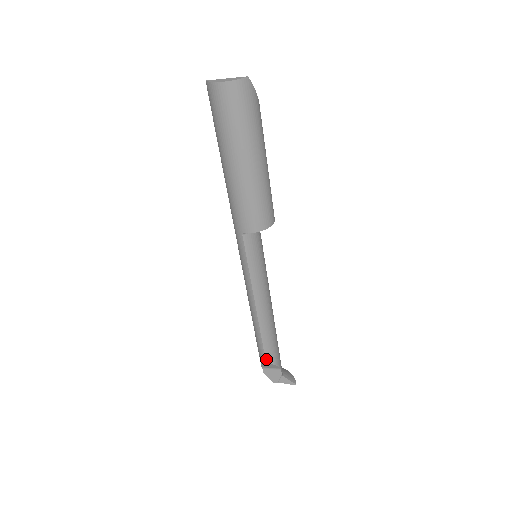
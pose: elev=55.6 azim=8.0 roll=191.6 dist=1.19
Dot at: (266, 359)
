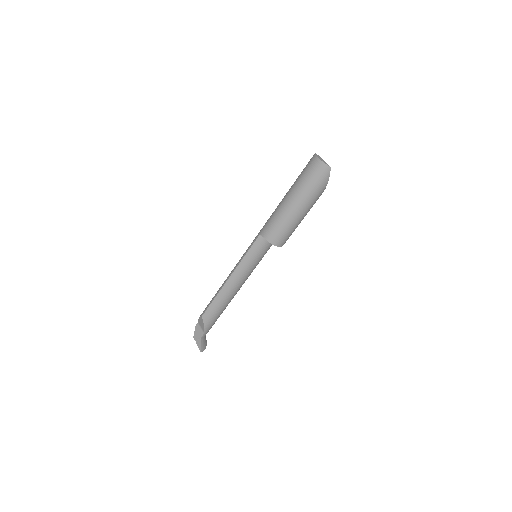
Dot at: (204, 314)
